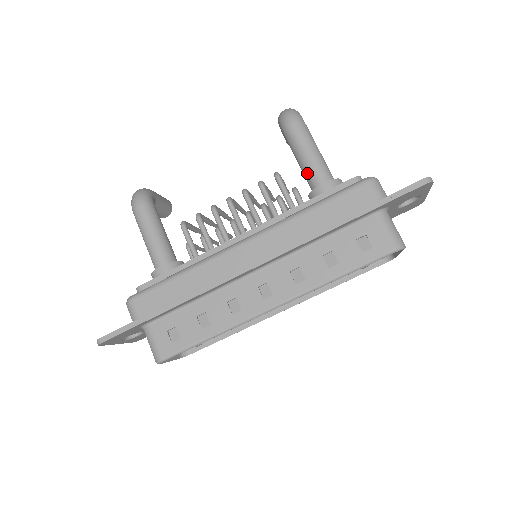
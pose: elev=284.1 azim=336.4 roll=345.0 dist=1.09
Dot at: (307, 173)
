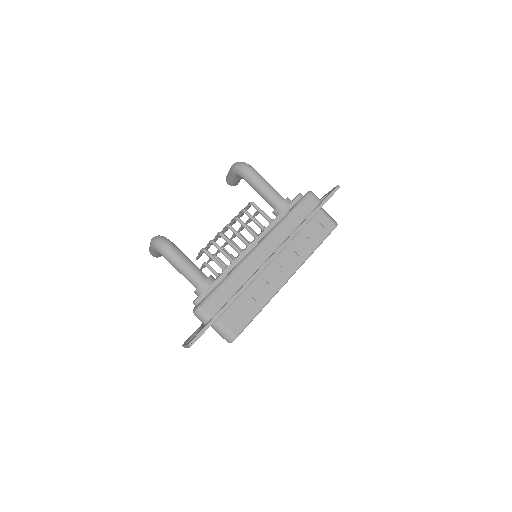
Dot at: (269, 198)
